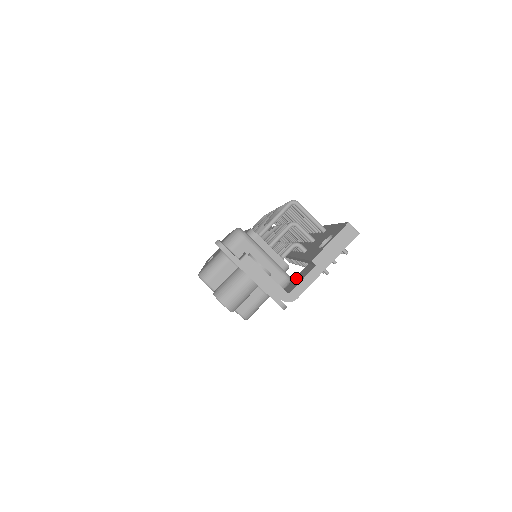
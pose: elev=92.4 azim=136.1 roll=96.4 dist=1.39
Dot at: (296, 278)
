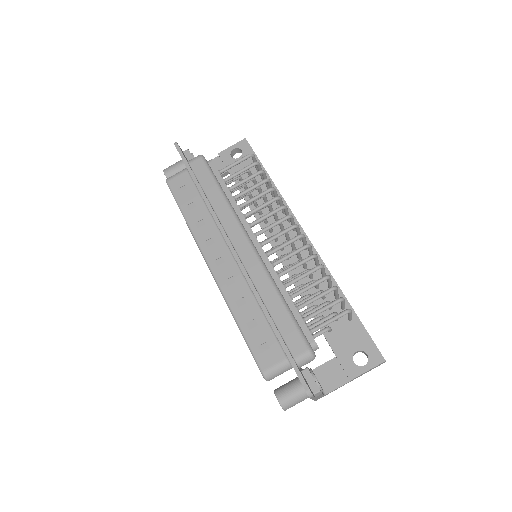
Dot at: (326, 370)
